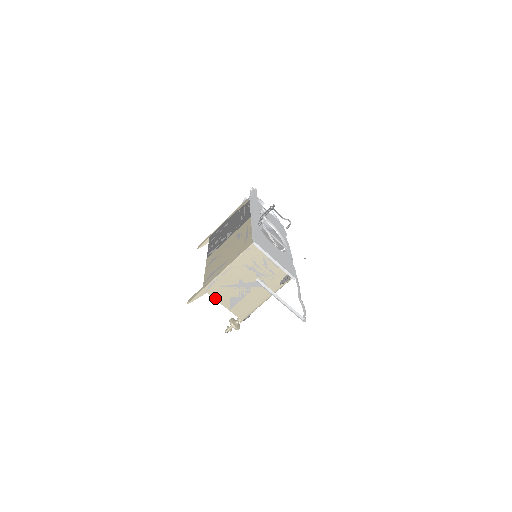
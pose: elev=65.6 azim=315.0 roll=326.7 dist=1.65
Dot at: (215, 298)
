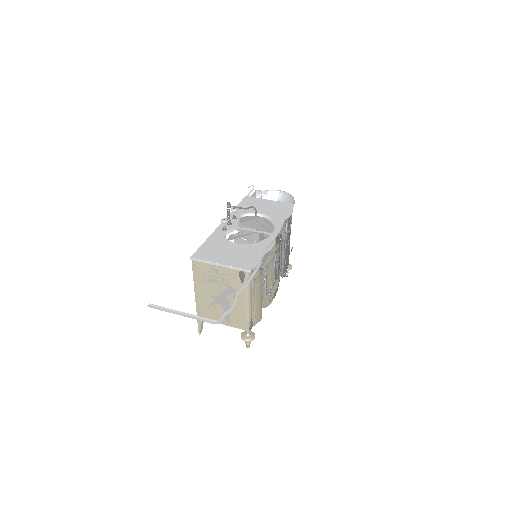
Dot at: occluded
